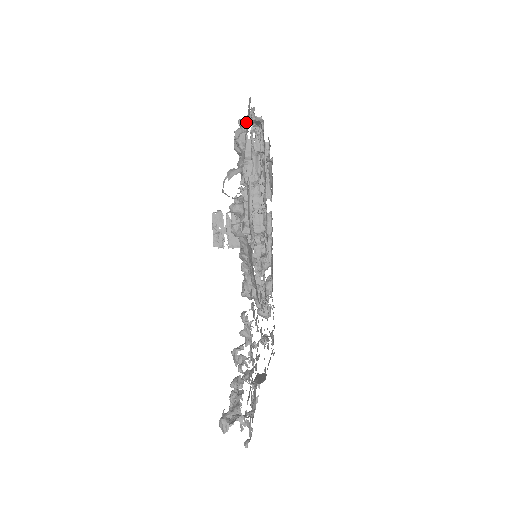
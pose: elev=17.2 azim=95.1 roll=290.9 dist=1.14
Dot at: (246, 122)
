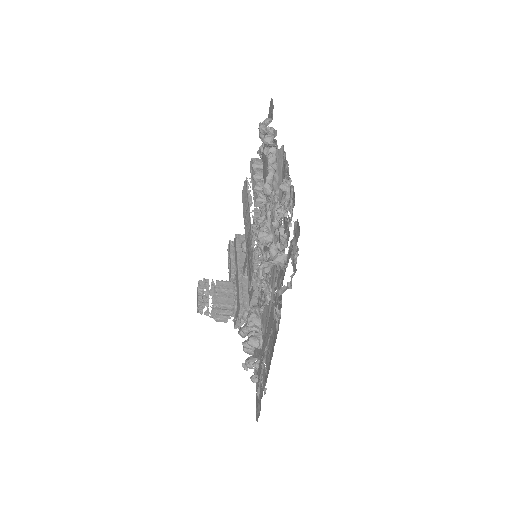
Dot at: occluded
